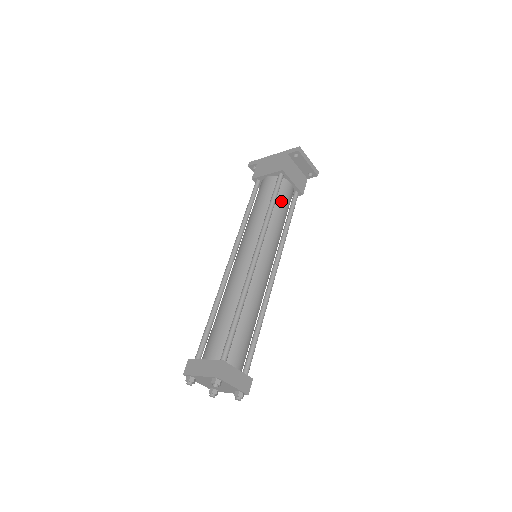
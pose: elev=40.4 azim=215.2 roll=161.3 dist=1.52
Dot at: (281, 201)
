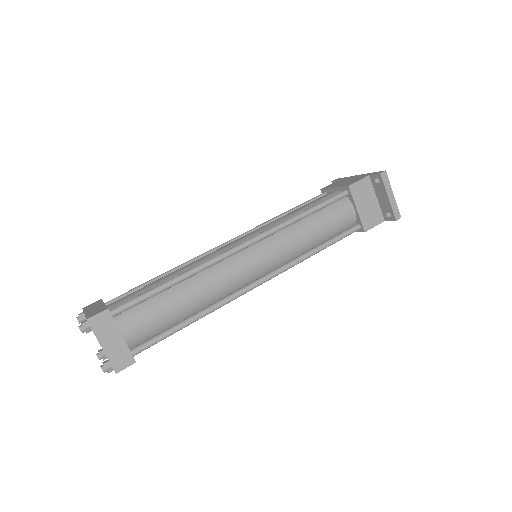
Dot at: (325, 217)
